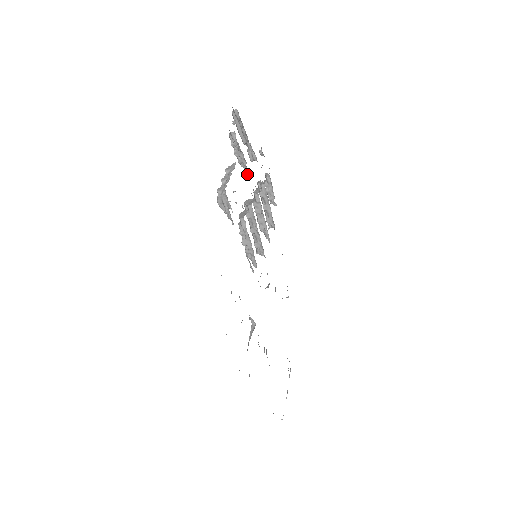
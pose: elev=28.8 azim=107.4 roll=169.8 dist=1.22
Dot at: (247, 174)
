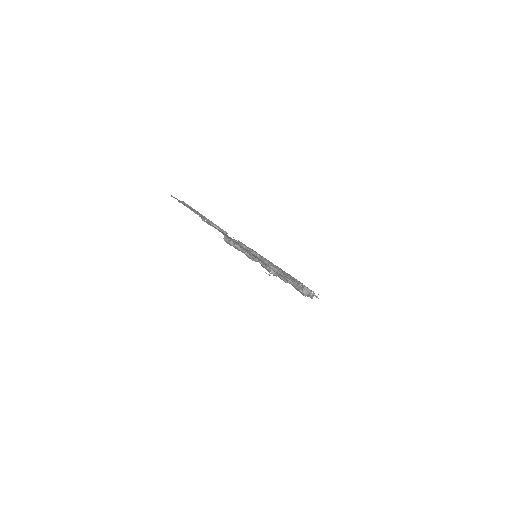
Dot at: occluded
